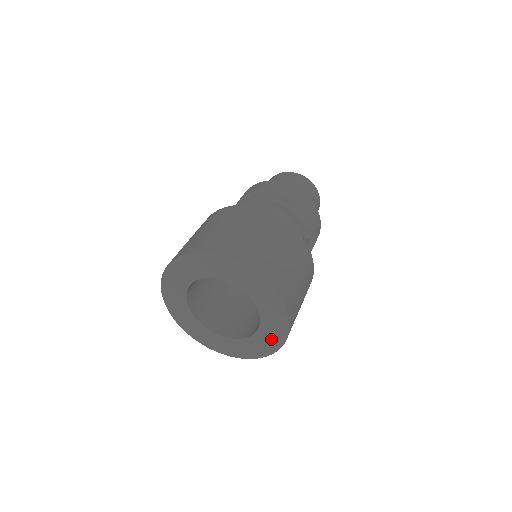
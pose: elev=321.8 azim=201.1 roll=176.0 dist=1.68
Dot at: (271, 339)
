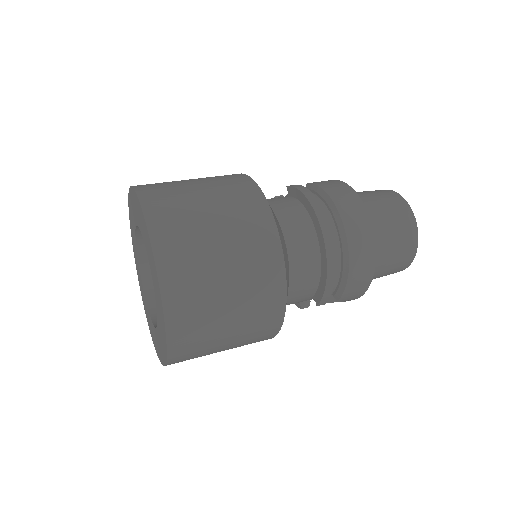
Dot at: (157, 344)
